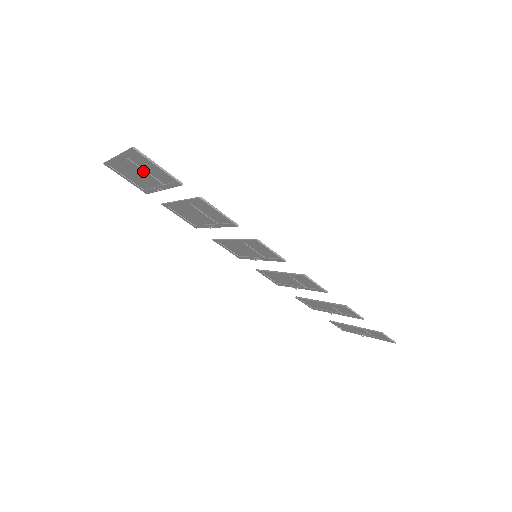
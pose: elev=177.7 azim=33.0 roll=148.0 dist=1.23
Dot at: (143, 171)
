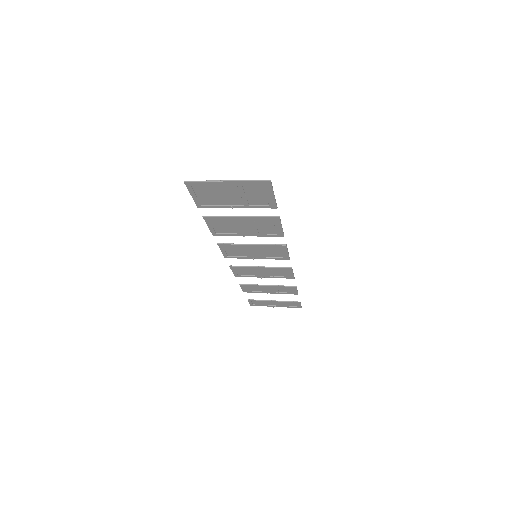
Dot at: (242, 194)
